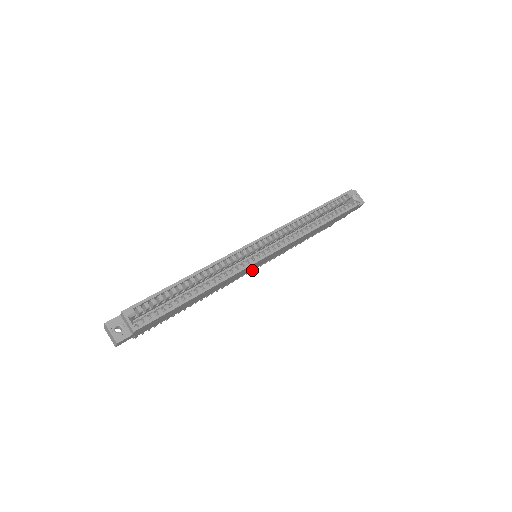
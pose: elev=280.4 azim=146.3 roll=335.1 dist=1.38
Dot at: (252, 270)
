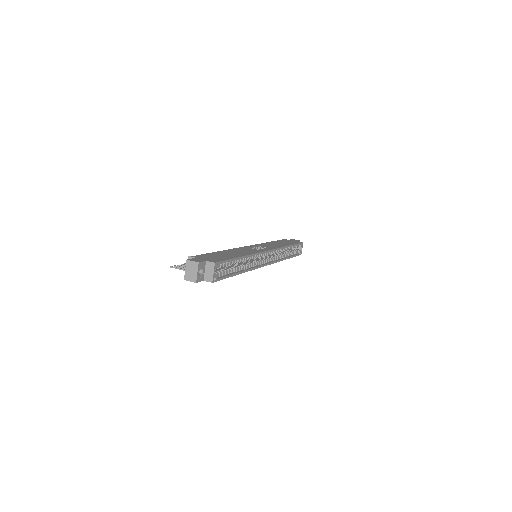
Dot at: occluded
